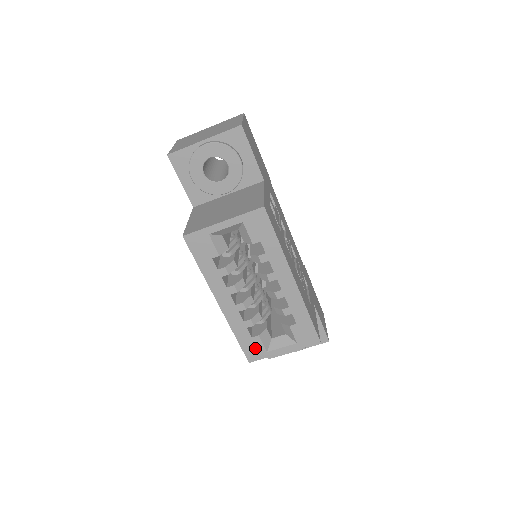
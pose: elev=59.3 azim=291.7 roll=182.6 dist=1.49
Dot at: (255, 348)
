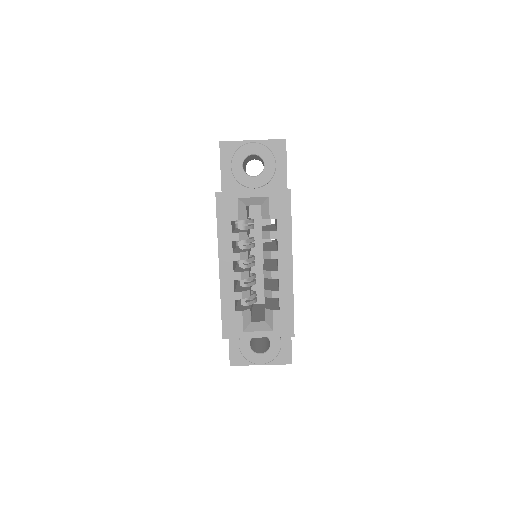
Dot at: (234, 324)
